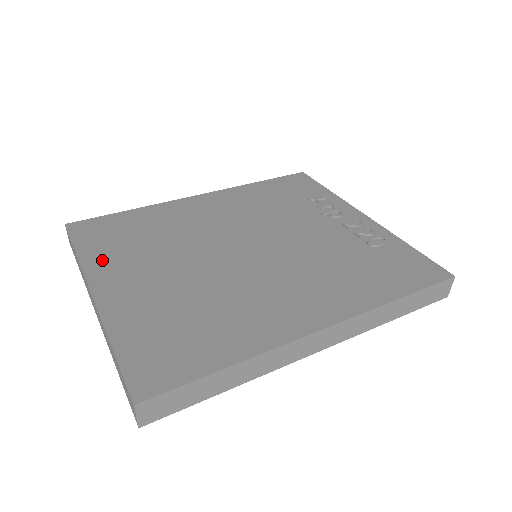
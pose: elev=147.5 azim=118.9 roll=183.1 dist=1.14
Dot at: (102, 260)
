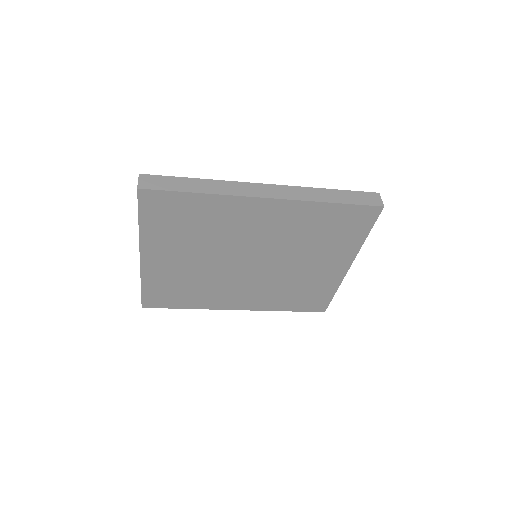
Dot at: occluded
